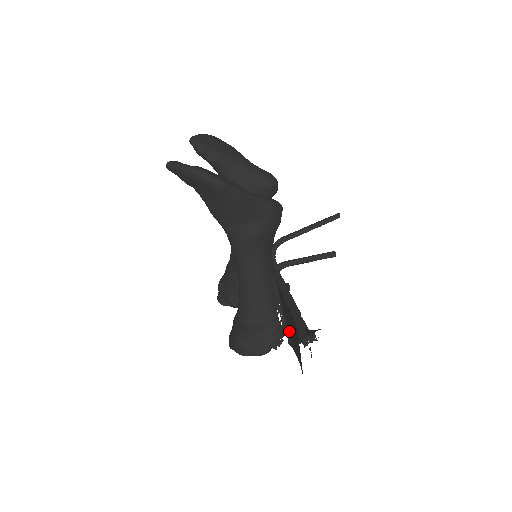
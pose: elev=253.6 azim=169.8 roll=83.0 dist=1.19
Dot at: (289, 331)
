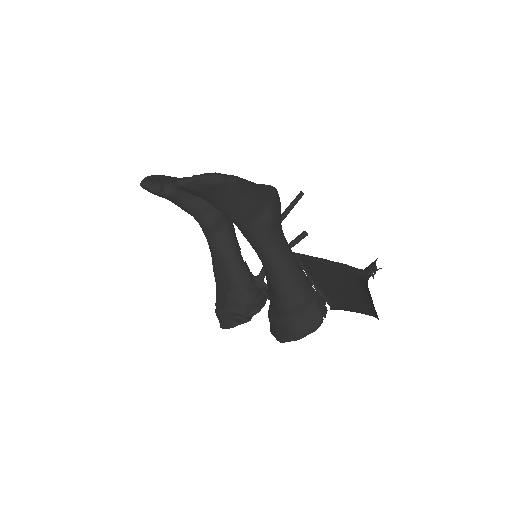
Dot at: (329, 295)
